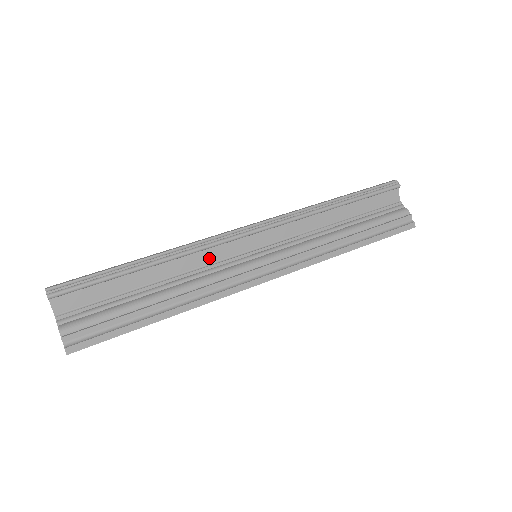
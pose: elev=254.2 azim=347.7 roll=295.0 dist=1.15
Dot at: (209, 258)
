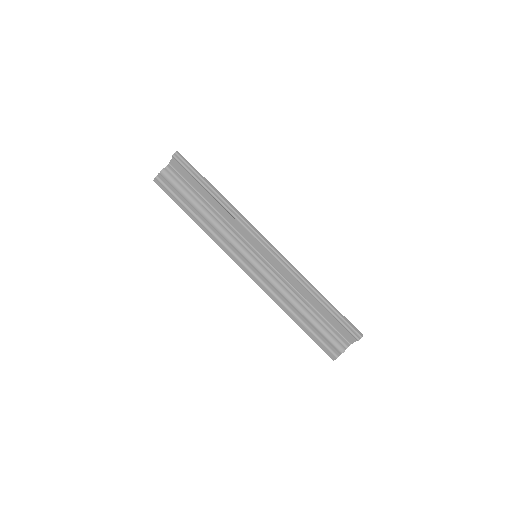
Dot at: (239, 228)
